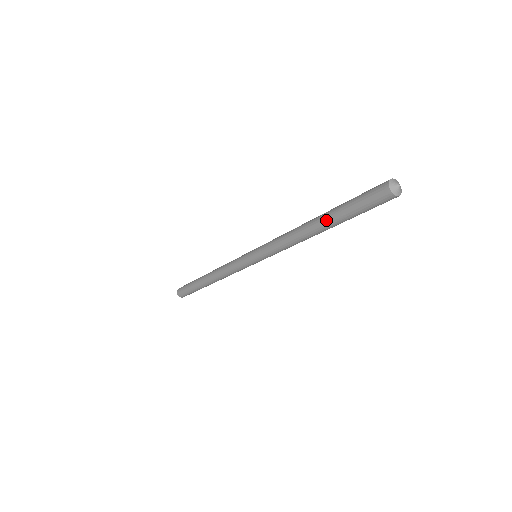
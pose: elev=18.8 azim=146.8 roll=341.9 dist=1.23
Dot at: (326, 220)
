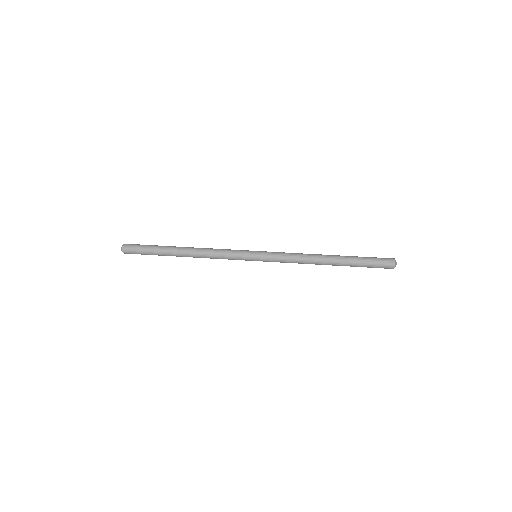
Dot at: (343, 261)
